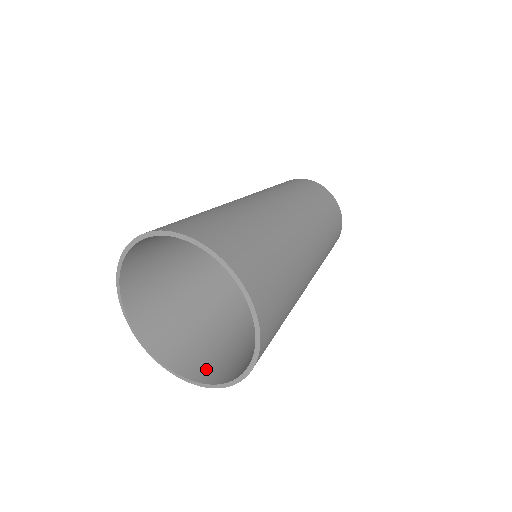
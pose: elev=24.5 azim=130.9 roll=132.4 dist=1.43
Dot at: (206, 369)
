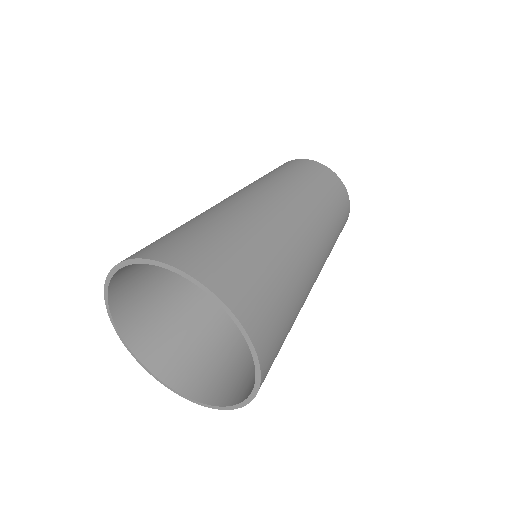
Dot at: (206, 385)
